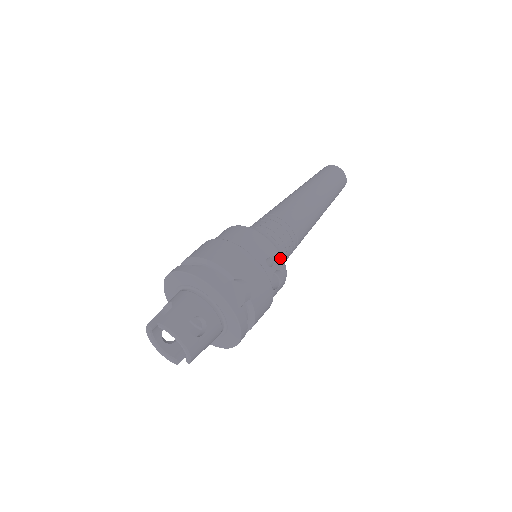
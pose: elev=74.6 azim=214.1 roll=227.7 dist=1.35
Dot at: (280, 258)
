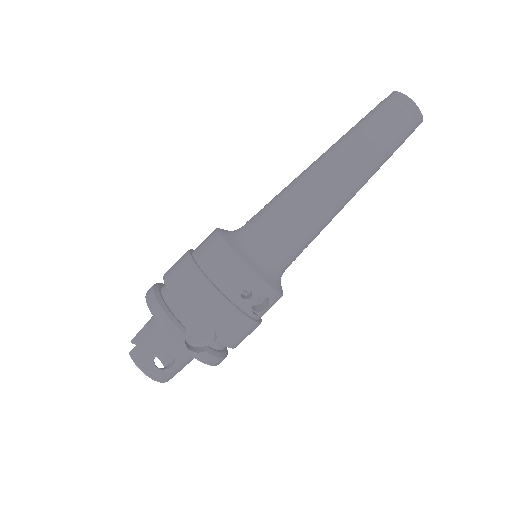
Dot at: (263, 285)
